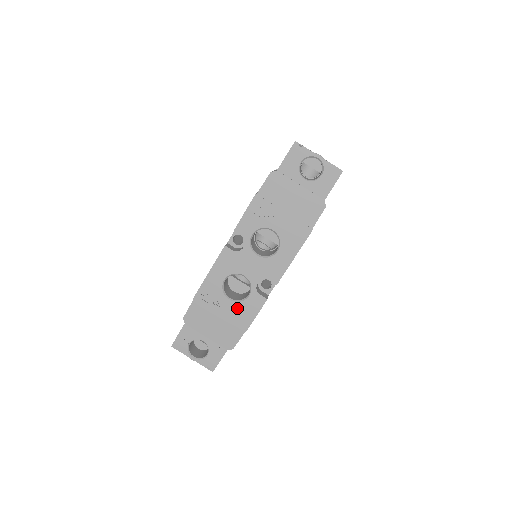
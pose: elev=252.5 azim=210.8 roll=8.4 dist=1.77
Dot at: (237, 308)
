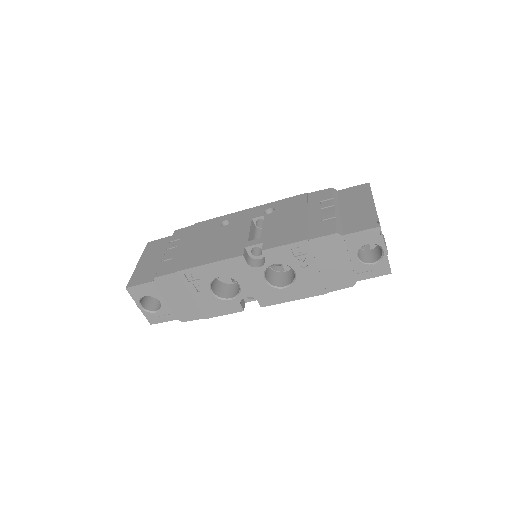
Dot at: (212, 301)
